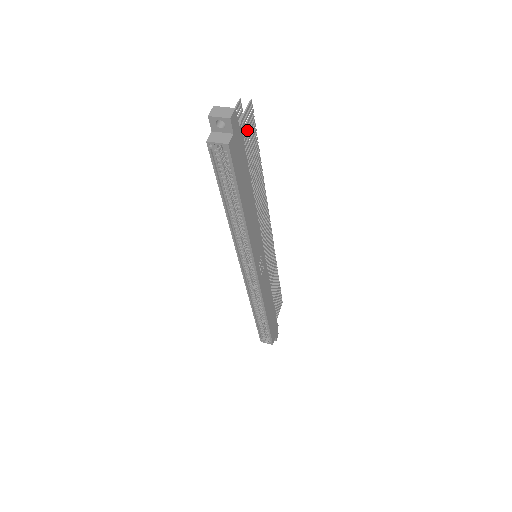
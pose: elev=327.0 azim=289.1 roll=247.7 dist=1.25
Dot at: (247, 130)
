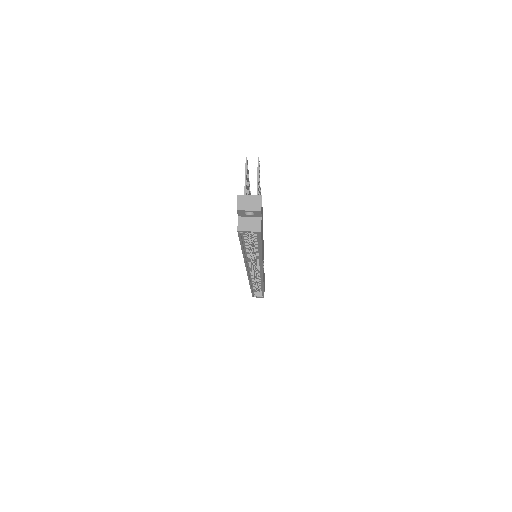
Dot at: occluded
